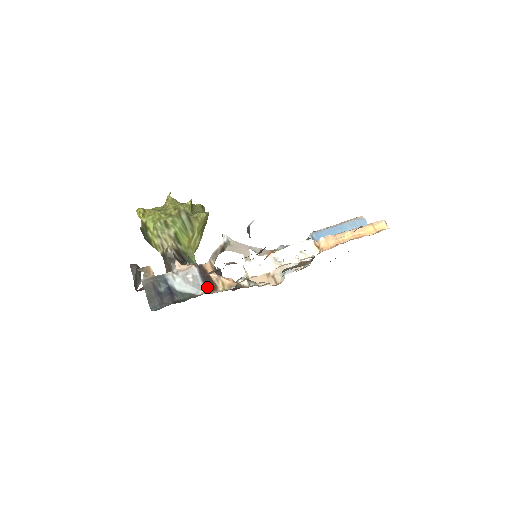
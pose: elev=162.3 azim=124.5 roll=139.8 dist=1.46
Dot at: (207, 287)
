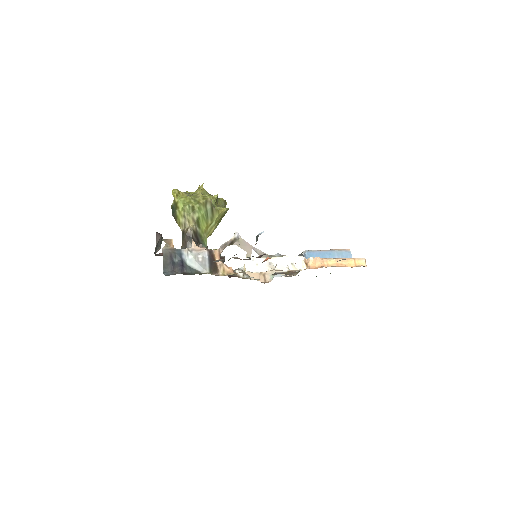
Dot at: (211, 269)
